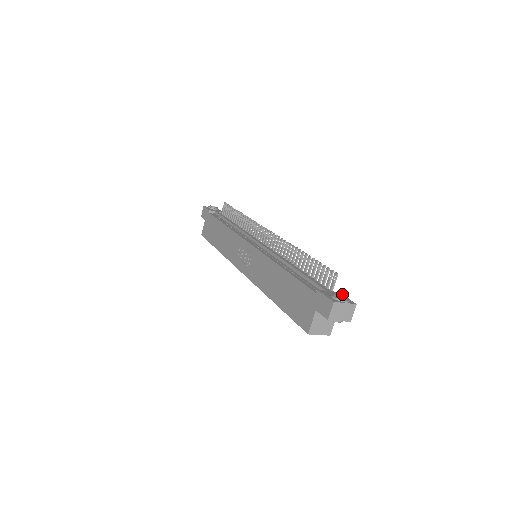
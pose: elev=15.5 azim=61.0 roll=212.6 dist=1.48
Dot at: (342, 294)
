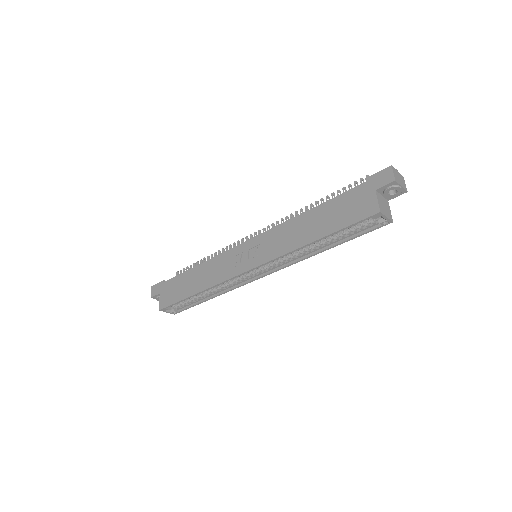
Dot at: occluded
